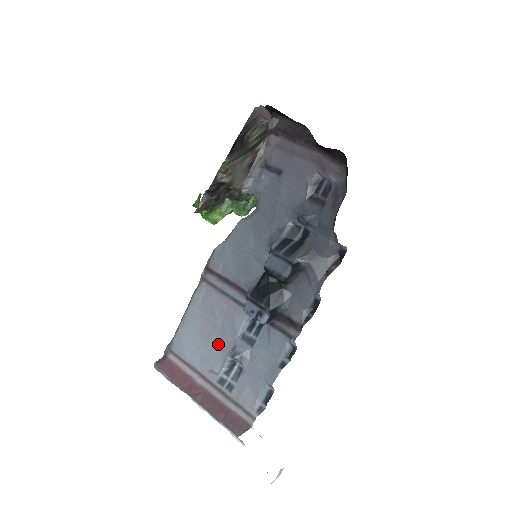
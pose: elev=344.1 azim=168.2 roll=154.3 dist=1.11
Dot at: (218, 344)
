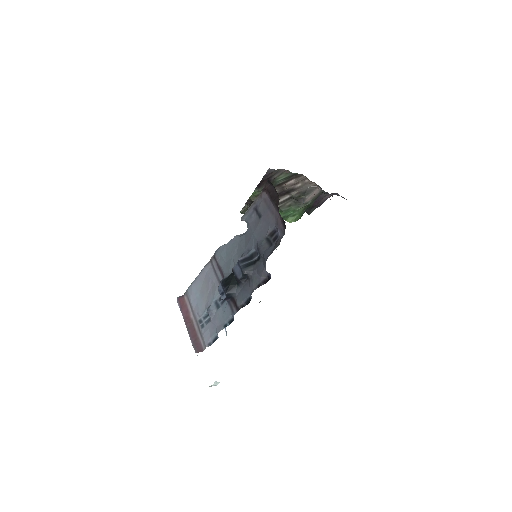
Dot at: (205, 300)
